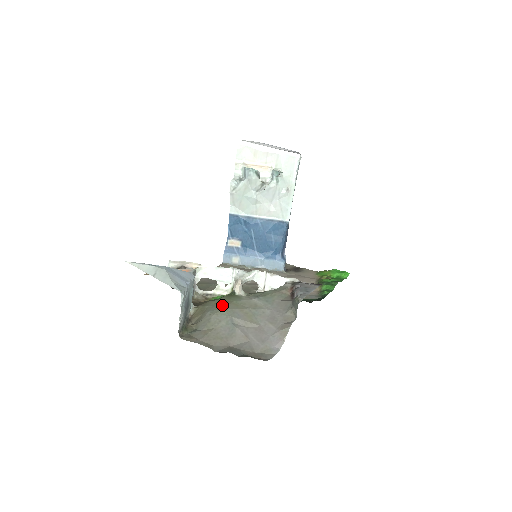
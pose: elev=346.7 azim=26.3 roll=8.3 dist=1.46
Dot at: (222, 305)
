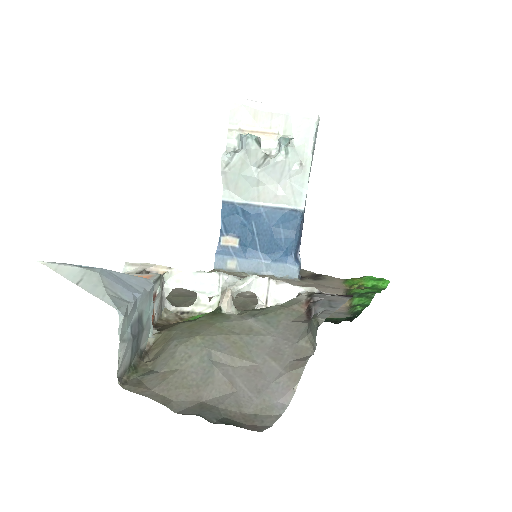
Dot at: (197, 329)
